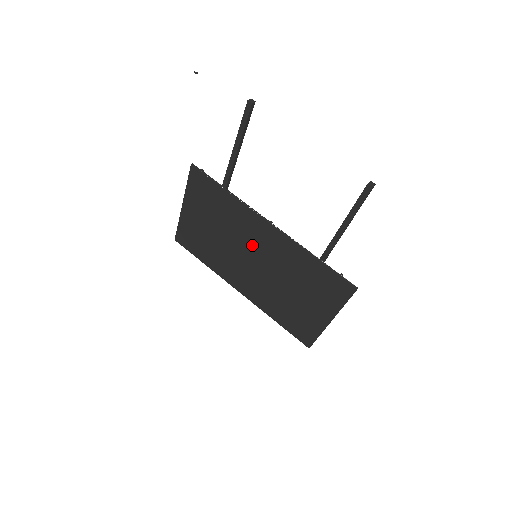
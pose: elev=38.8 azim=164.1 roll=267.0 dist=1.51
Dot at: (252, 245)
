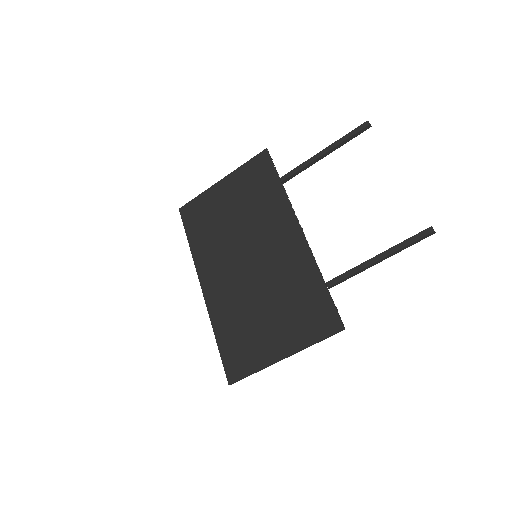
Dot at: (263, 242)
